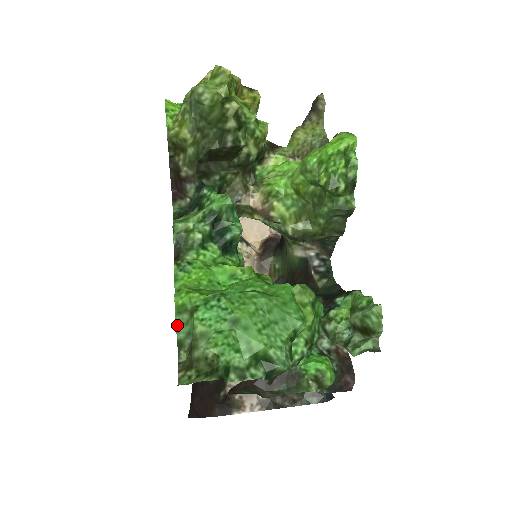
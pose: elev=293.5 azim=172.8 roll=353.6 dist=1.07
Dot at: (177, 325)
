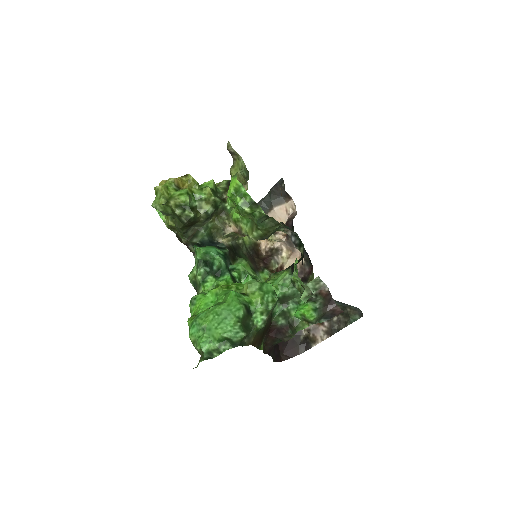
Dot at: occluded
